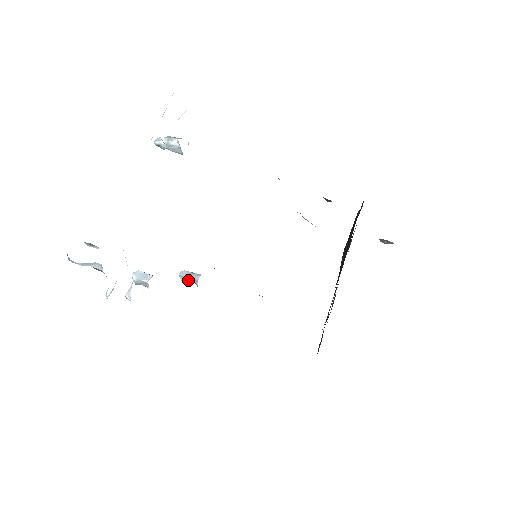
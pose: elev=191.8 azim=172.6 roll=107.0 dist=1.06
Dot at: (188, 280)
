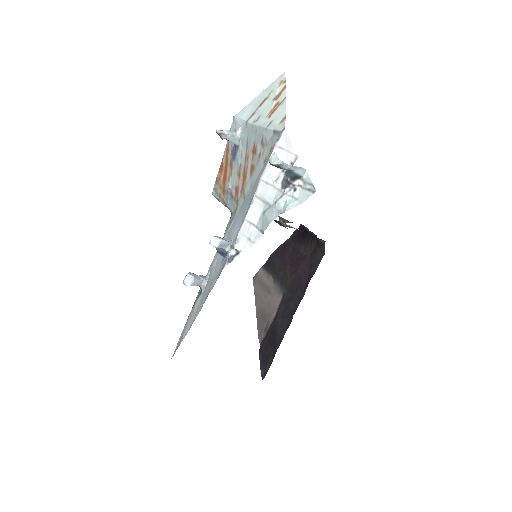
Dot at: (197, 281)
